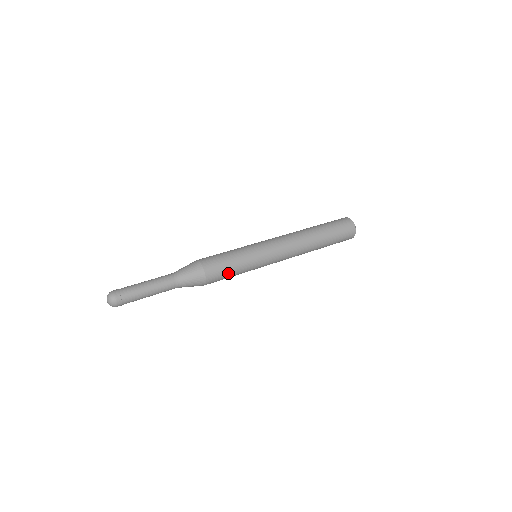
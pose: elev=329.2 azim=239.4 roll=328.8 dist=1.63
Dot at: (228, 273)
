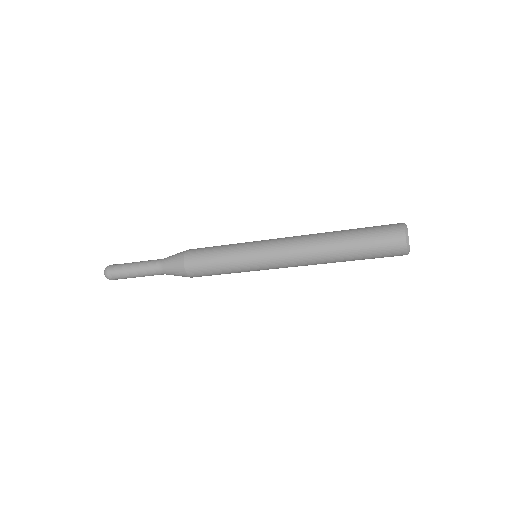
Dot at: (210, 250)
